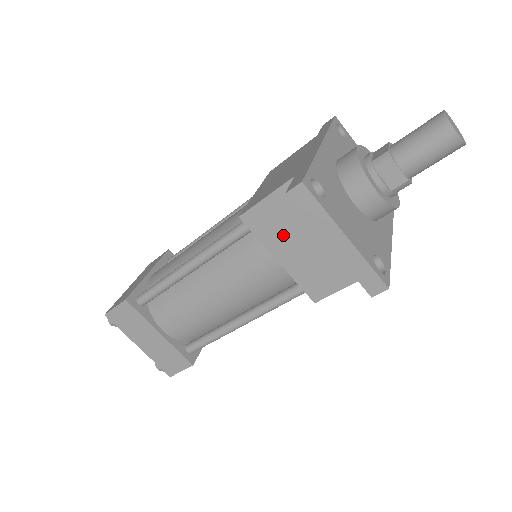
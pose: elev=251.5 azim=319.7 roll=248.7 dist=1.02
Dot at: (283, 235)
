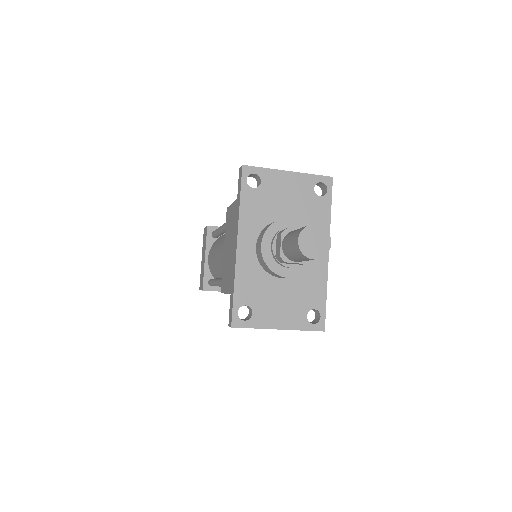
Dot at: occluded
